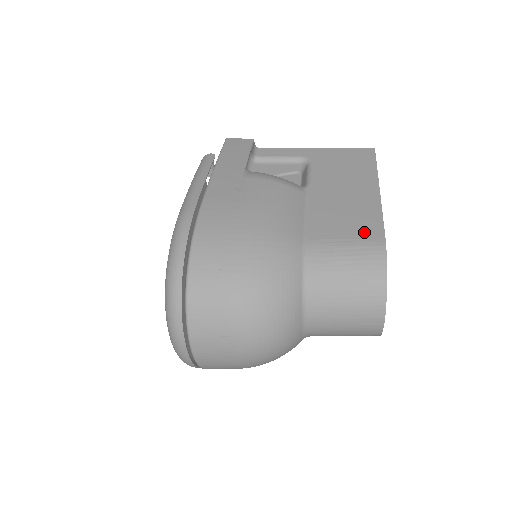
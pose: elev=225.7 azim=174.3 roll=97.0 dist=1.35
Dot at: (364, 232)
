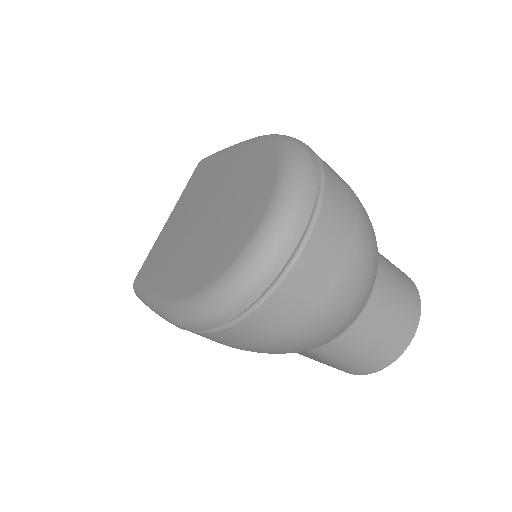
Dot at: occluded
